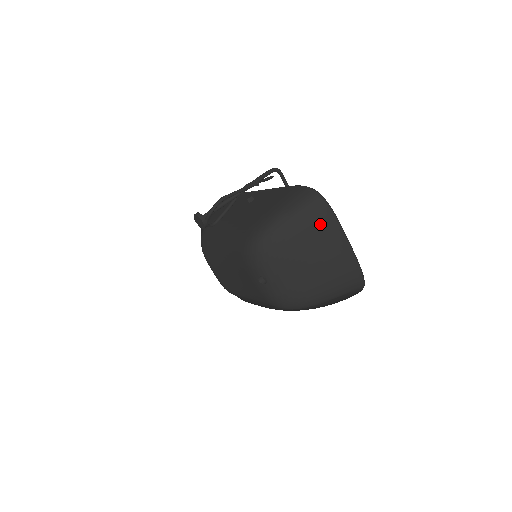
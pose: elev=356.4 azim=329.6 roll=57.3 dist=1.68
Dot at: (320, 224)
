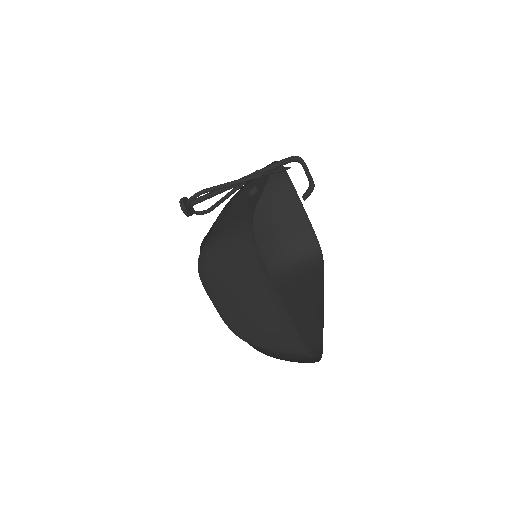
Dot at: (253, 275)
